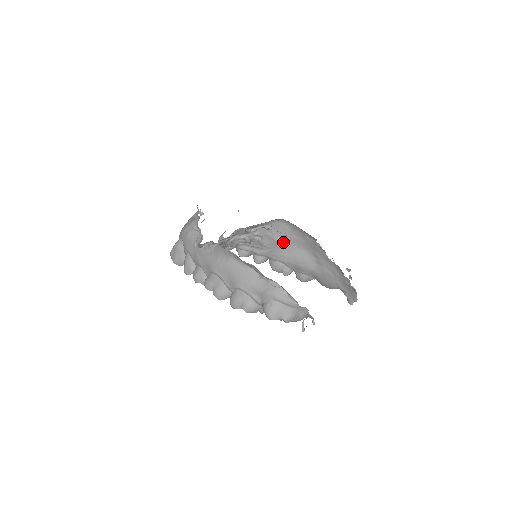
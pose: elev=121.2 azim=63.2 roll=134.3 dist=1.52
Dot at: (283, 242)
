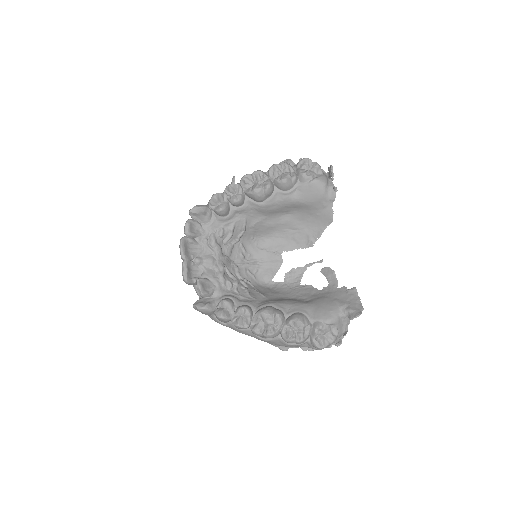
Dot at: (268, 296)
